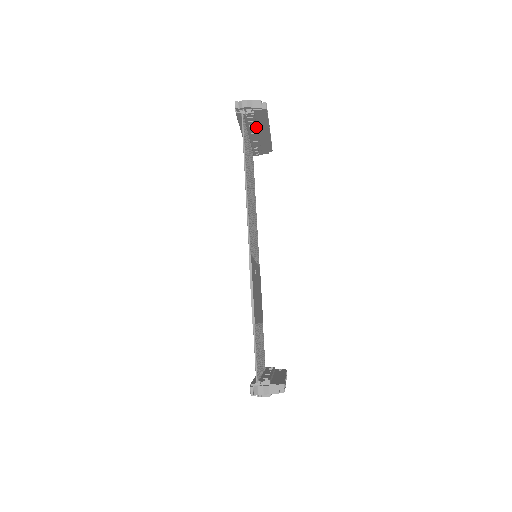
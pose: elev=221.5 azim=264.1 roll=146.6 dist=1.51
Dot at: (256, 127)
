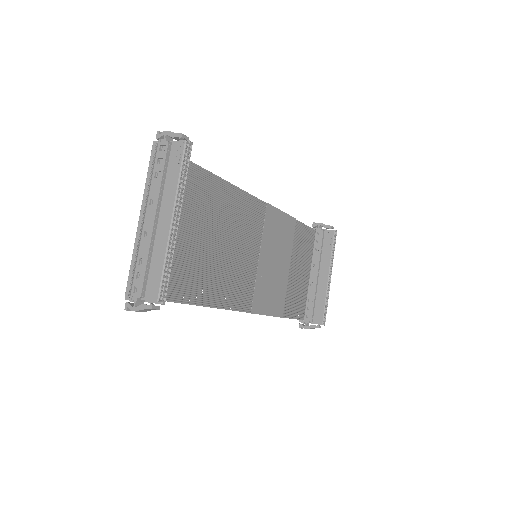
Dot at: occluded
